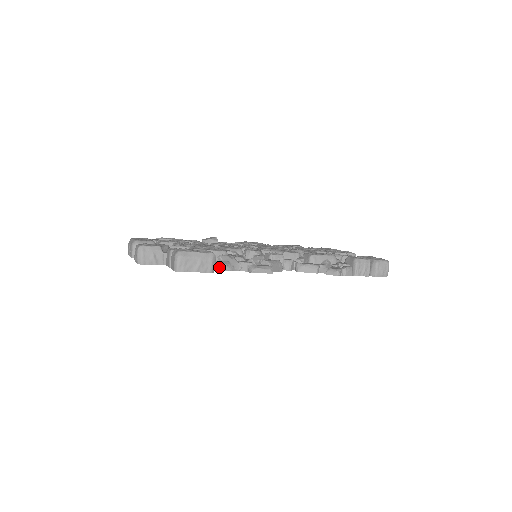
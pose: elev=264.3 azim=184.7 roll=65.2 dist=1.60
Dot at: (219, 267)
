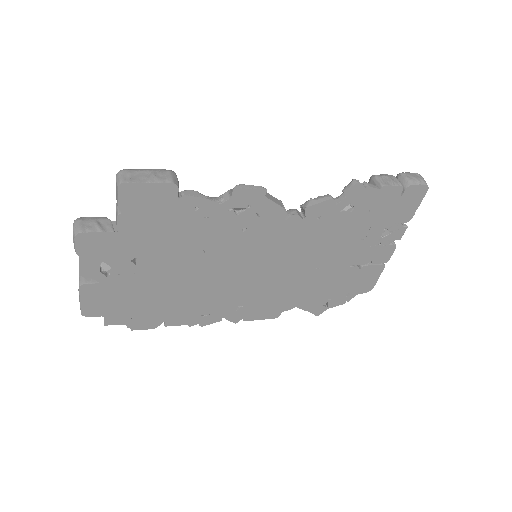
Dot at: (186, 192)
